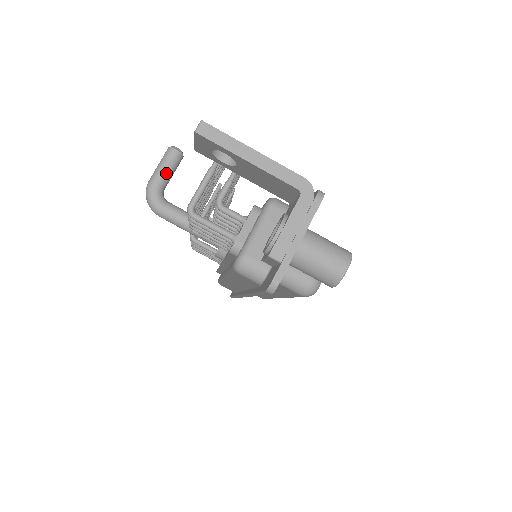
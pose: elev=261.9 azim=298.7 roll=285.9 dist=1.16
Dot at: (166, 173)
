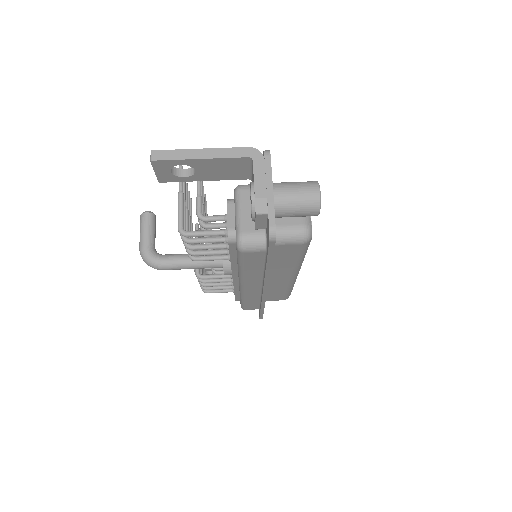
Dot at: (149, 234)
